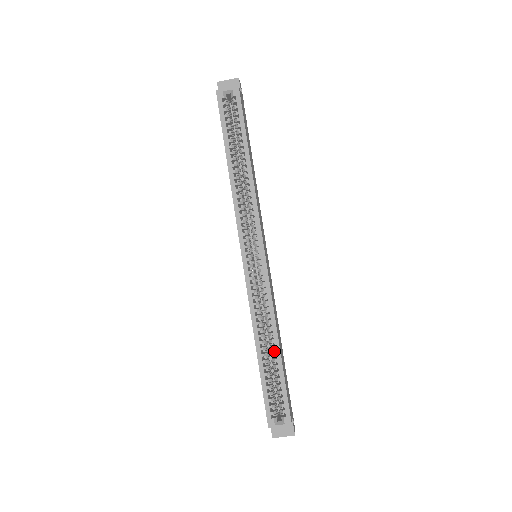
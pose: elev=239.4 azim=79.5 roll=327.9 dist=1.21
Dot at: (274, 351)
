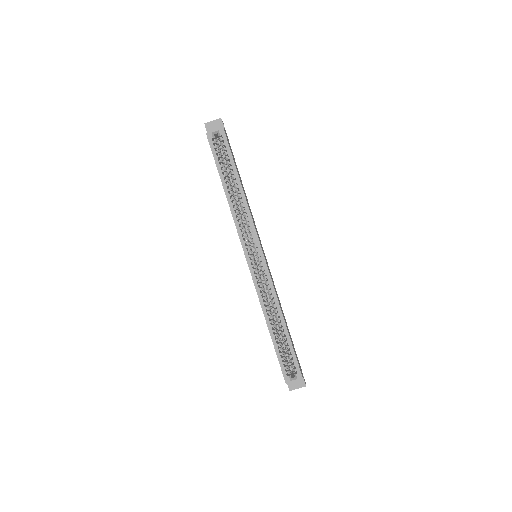
Dot at: (281, 326)
